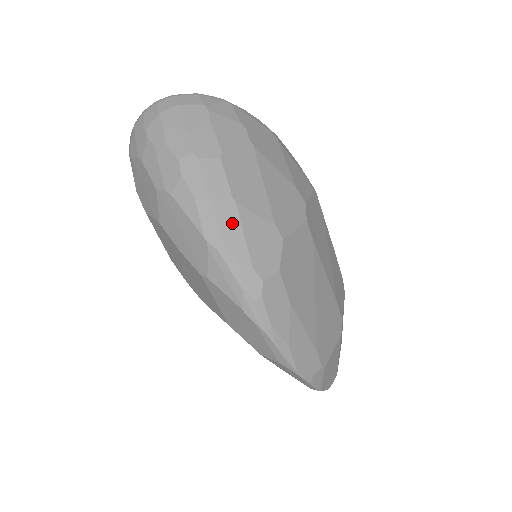
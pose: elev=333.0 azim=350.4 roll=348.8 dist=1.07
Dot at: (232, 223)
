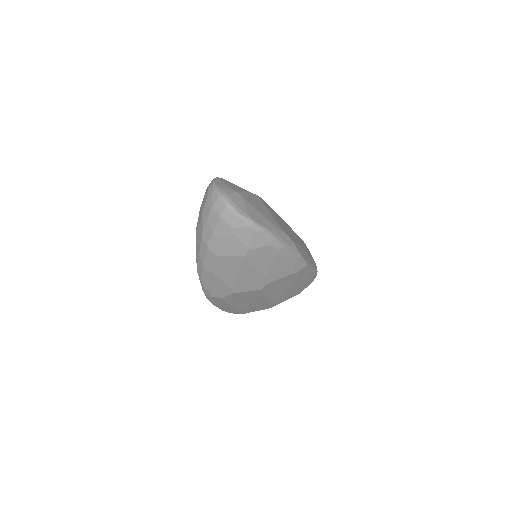
Dot at: (208, 277)
